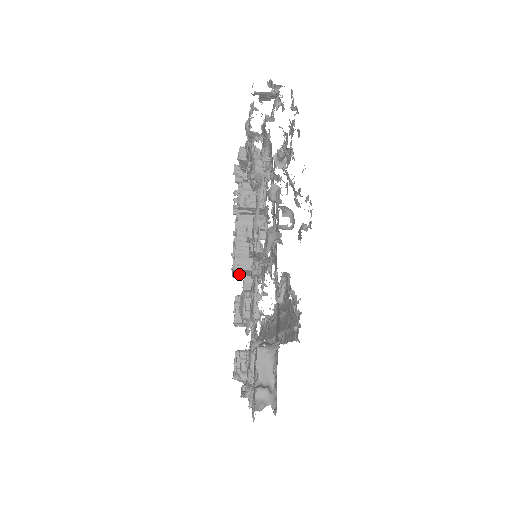
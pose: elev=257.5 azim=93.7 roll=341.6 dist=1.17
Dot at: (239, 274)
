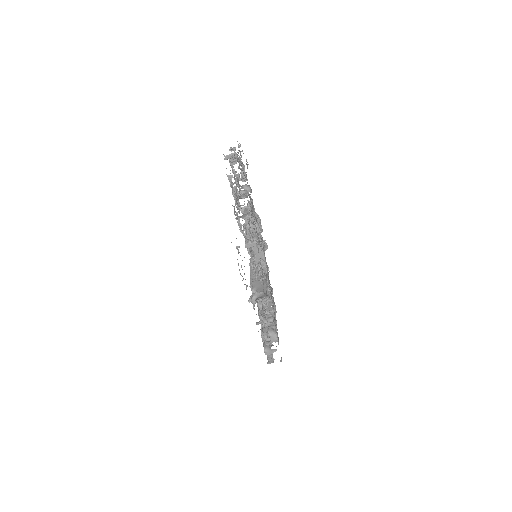
Dot at: occluded
